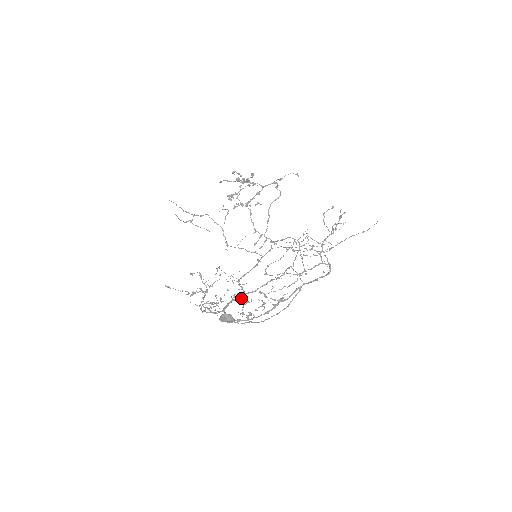
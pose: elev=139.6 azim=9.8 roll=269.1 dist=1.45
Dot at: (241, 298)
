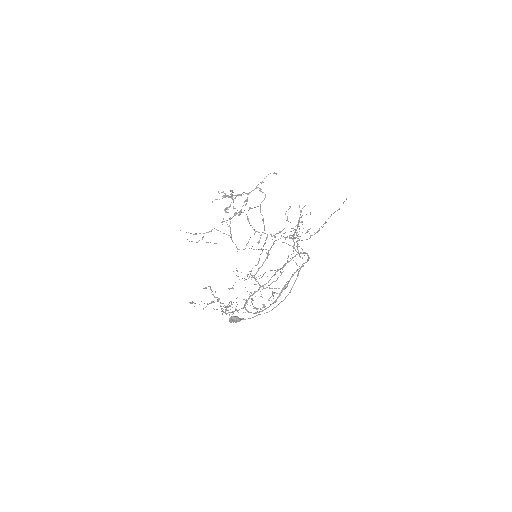
Dot at: (243, 299)
